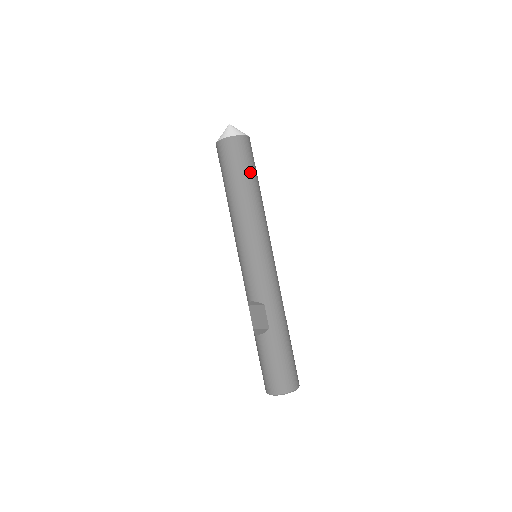
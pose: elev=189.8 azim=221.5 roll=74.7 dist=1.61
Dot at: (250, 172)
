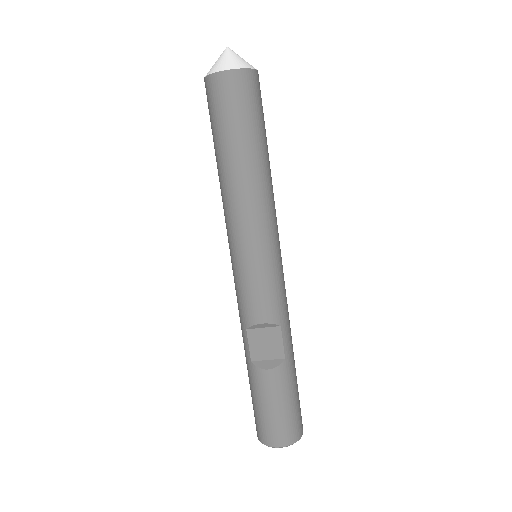
Dot at: (265, 131)
